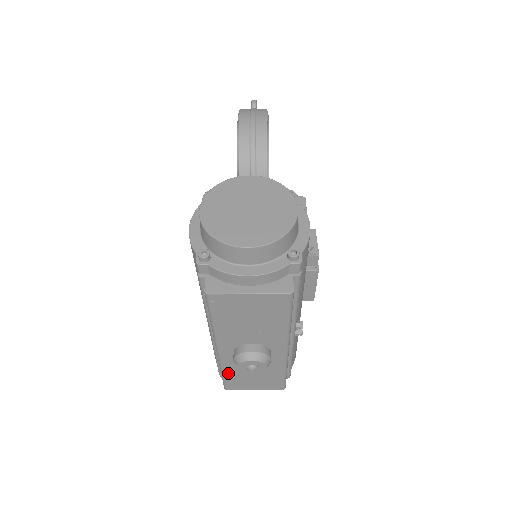
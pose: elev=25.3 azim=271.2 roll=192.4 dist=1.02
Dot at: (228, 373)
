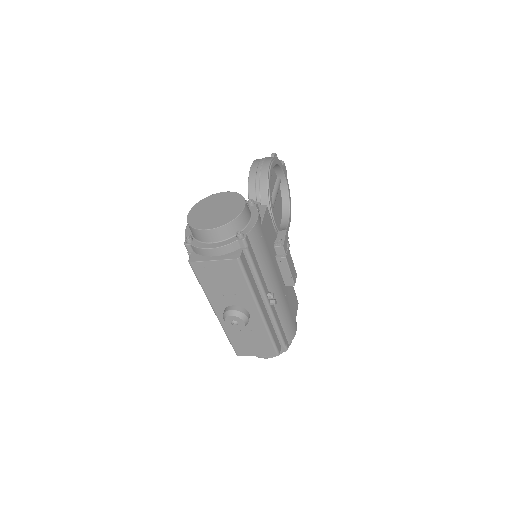
Dot at: (231, 337)
